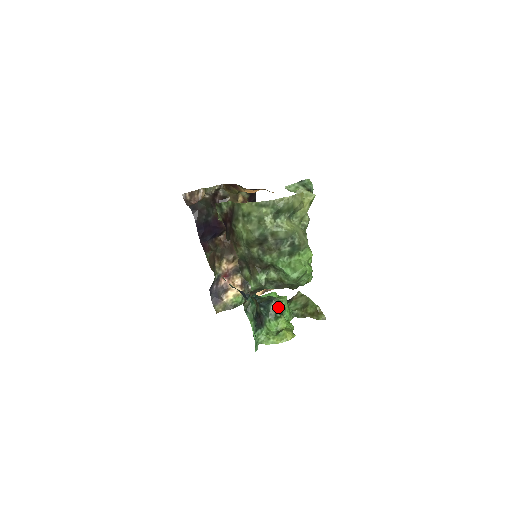
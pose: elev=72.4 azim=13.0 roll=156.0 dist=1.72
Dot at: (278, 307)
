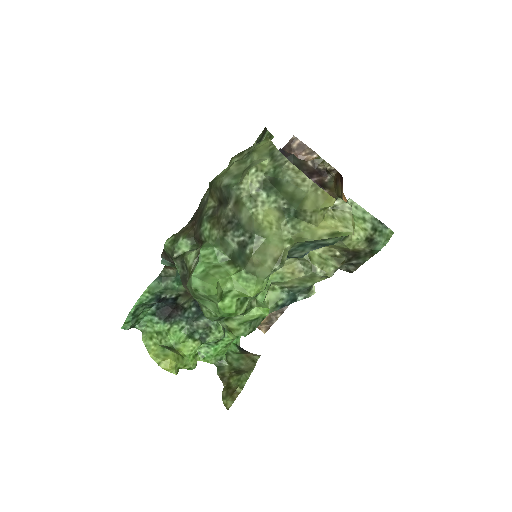
Dot at: (208, 330)
